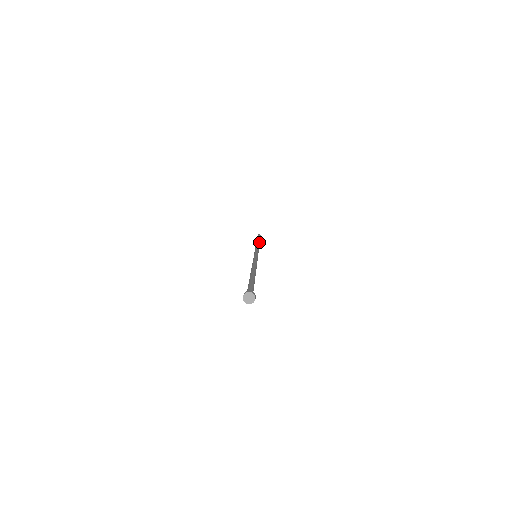
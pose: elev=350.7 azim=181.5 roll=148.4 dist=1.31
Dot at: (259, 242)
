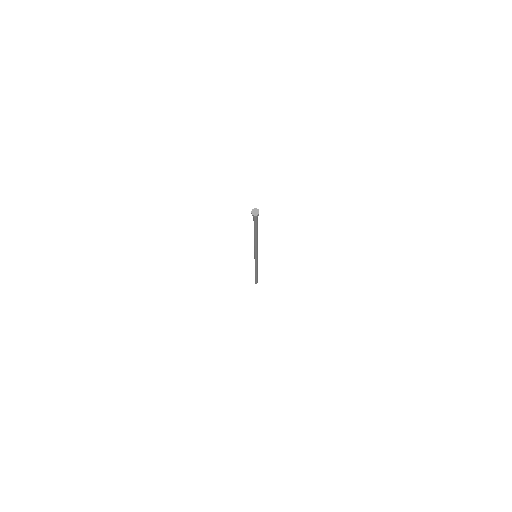
Dot at: occluded
